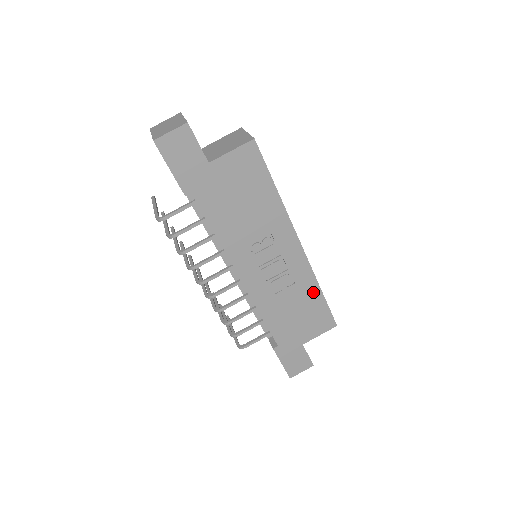
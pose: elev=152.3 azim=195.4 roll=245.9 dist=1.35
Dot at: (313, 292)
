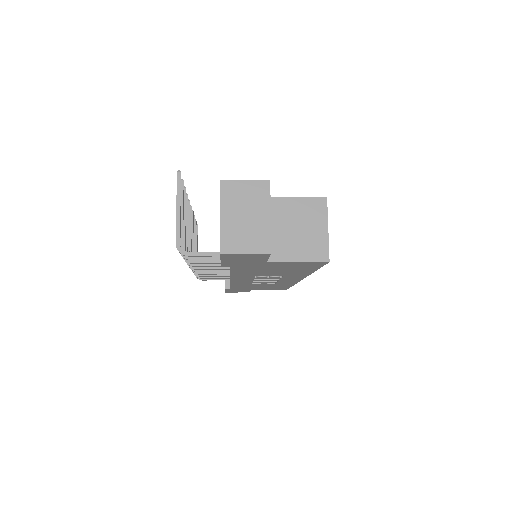
Dot at: (285, 285)
